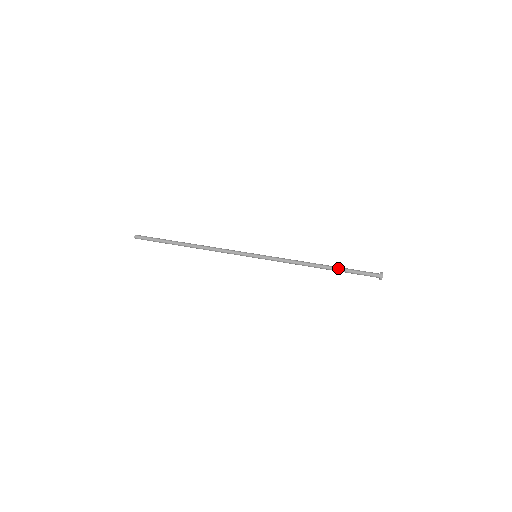
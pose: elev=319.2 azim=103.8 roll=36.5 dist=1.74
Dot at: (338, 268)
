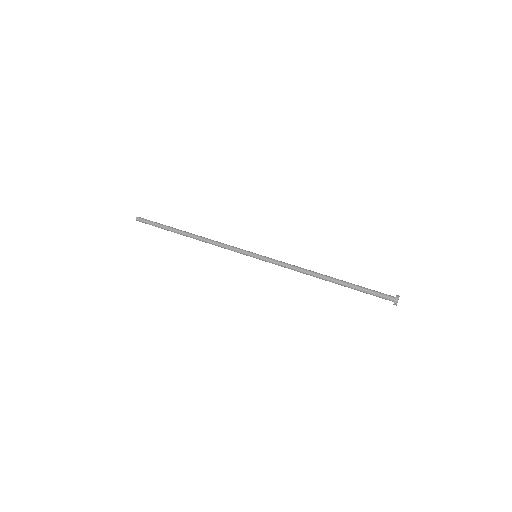
Dot at: (346, 283)
